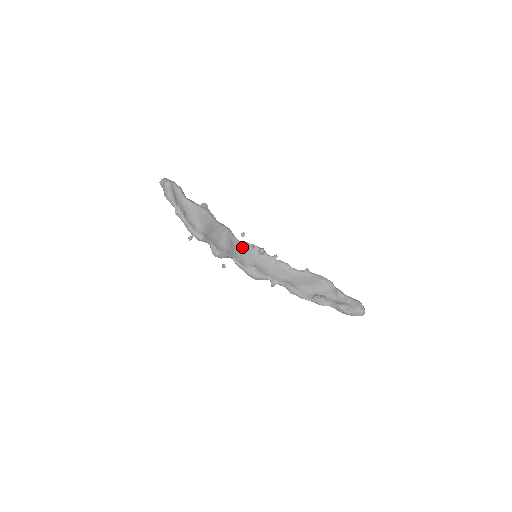
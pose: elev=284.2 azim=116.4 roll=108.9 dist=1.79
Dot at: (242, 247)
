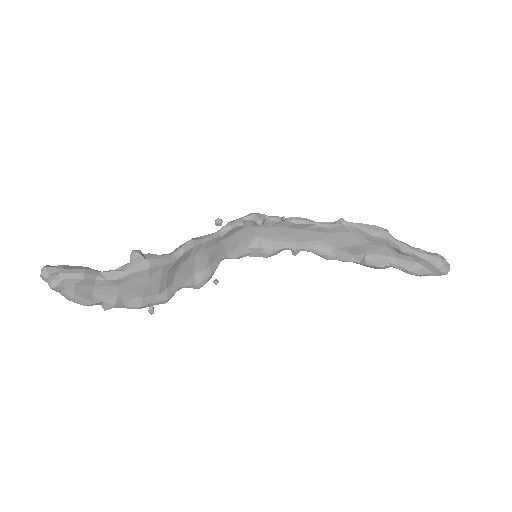
Dot at: (226, 236)
